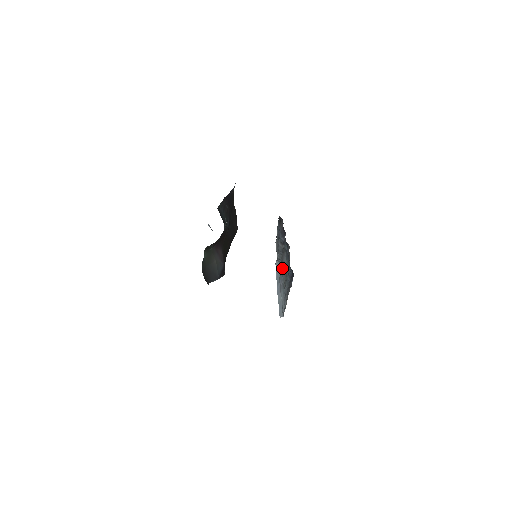
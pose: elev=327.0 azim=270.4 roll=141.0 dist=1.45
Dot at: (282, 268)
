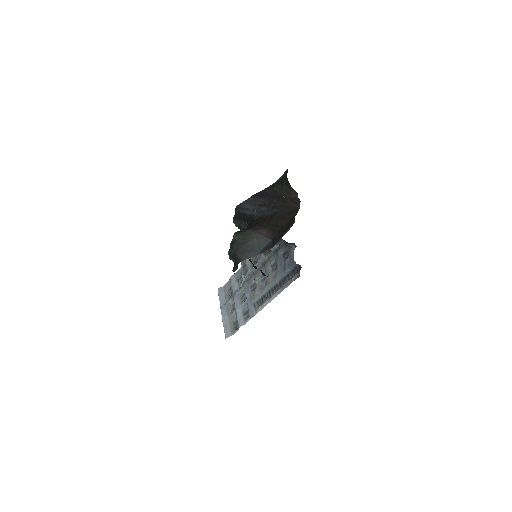
Dot at: (255, 280)
